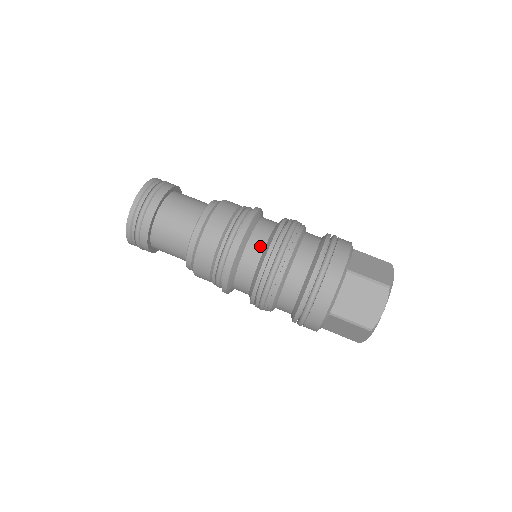
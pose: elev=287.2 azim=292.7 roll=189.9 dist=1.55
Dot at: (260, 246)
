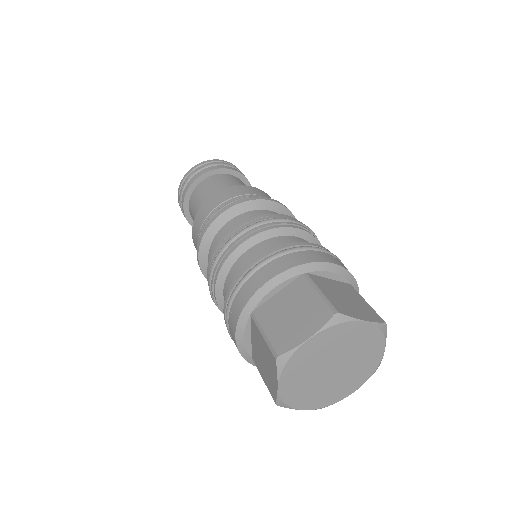
Dot at: occluded
